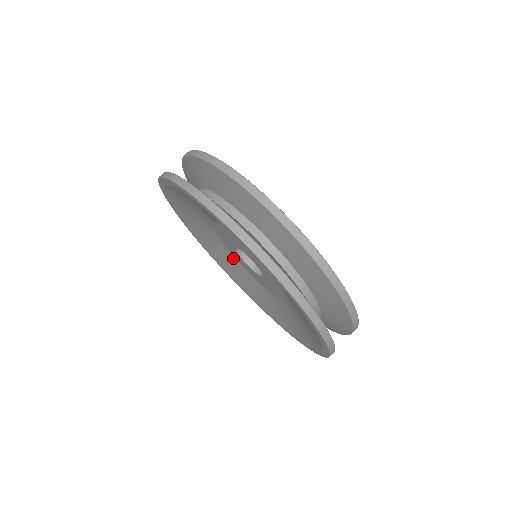
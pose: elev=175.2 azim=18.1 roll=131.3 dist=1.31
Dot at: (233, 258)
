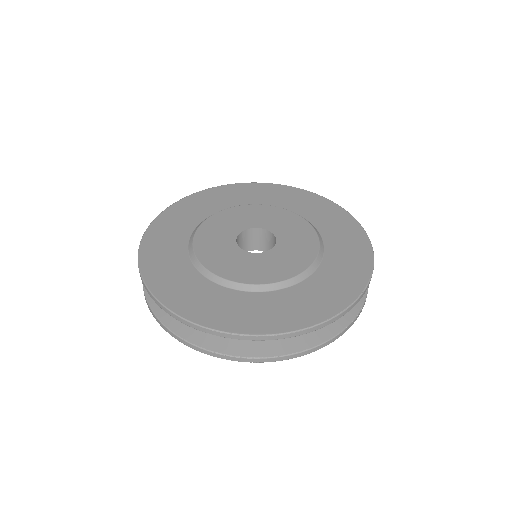
Dot at: occluded
